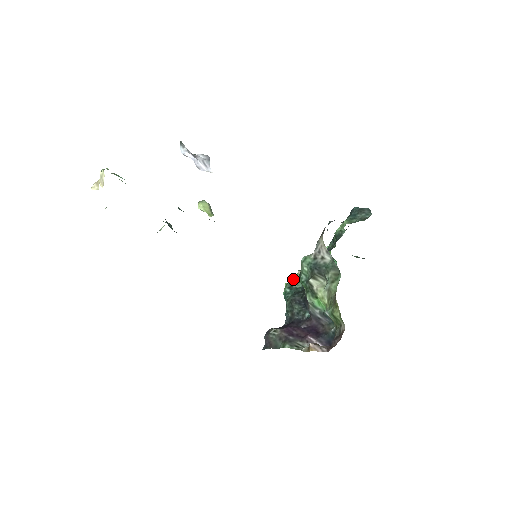
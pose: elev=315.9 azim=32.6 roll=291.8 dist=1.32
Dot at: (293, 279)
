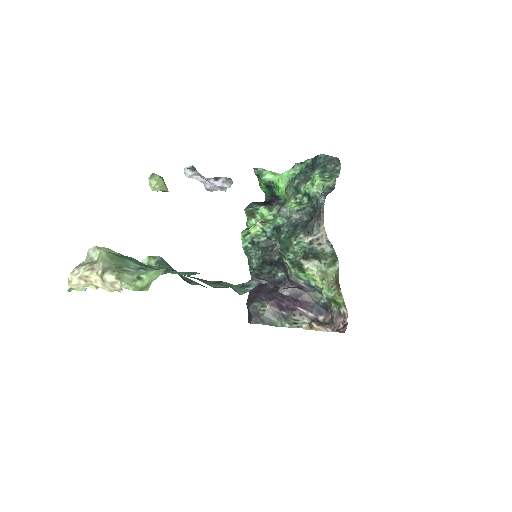
Dot at: (252, 232)
